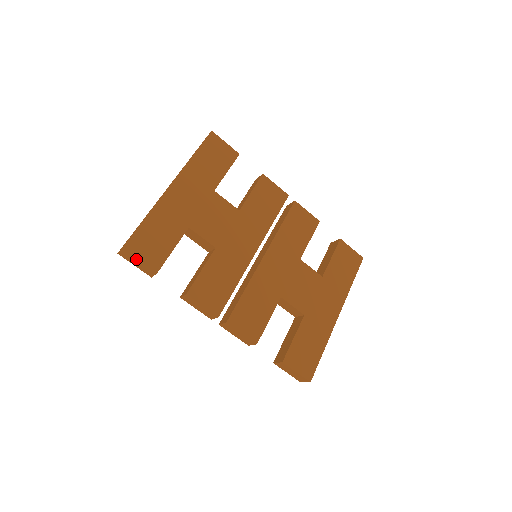
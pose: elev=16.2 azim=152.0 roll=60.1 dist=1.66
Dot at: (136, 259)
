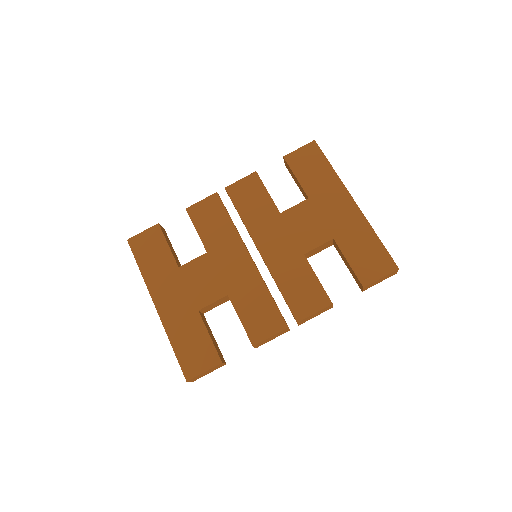
Dot at: (201, 374)
